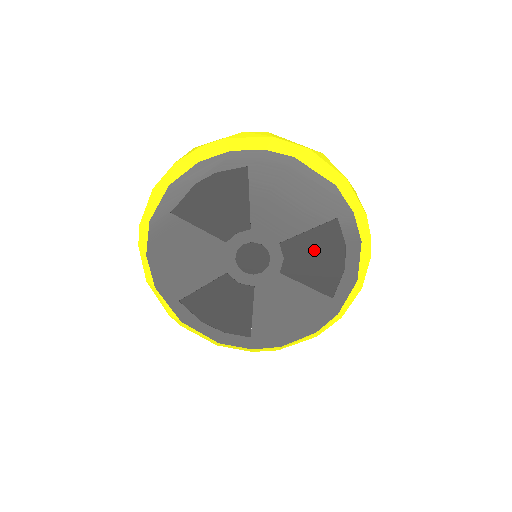
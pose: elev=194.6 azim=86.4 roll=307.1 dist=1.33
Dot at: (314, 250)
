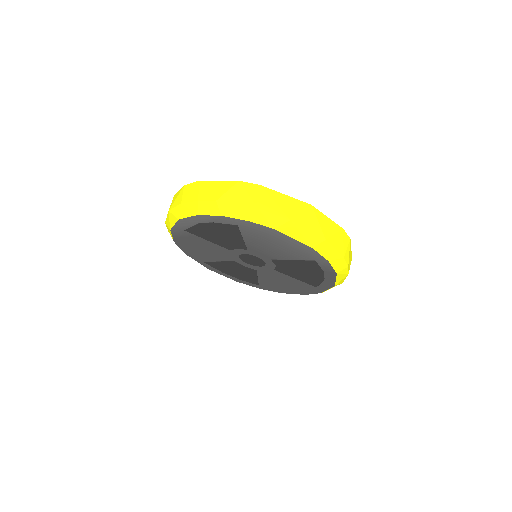
Dot at: (299, 268)
